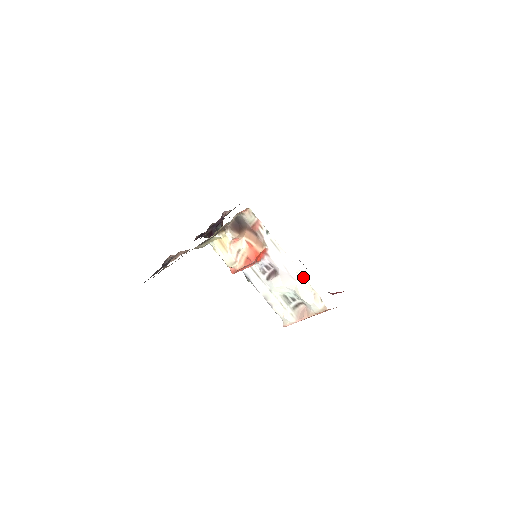
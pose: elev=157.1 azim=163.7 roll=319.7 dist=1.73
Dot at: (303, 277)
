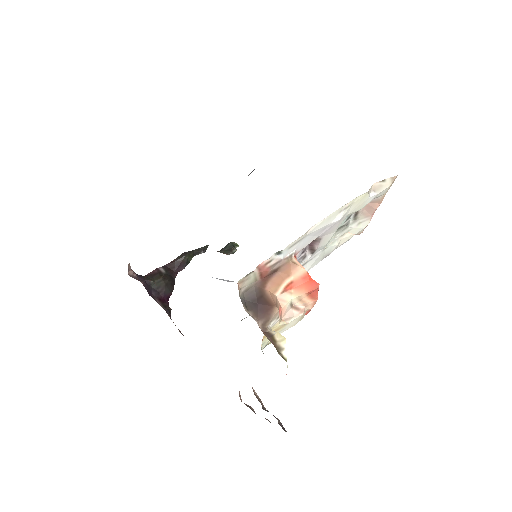
Dot at: (349, 203)
